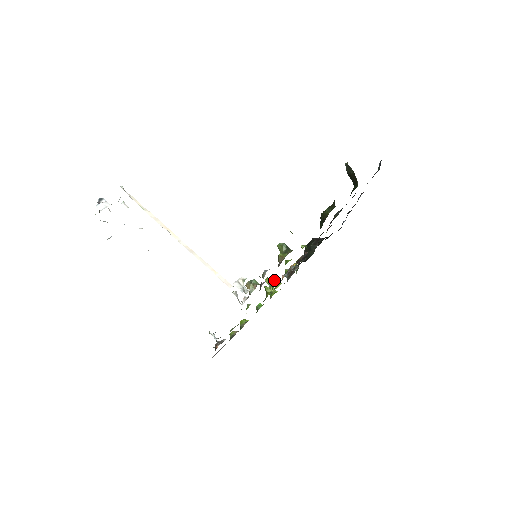
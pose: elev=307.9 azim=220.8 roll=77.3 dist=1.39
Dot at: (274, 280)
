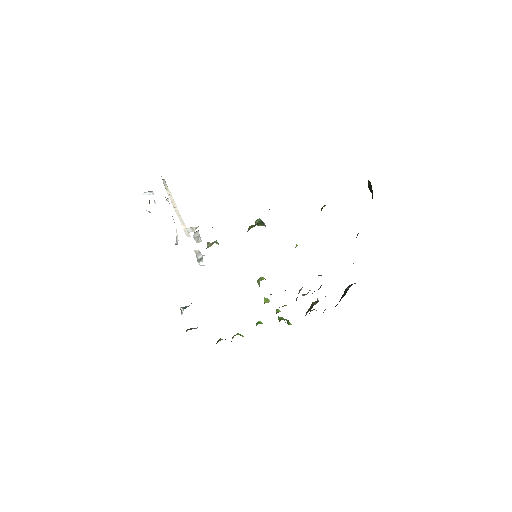
Dot at: (263, 279)
